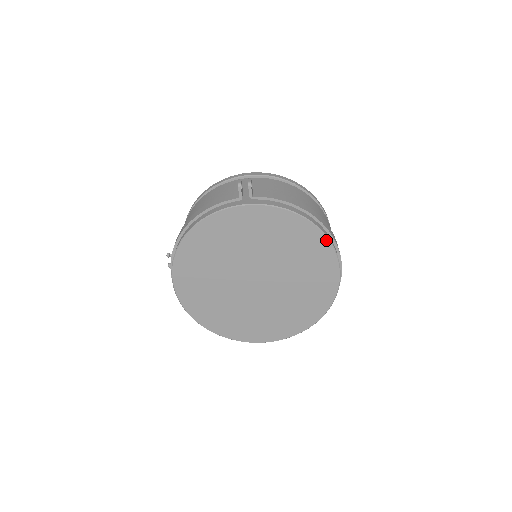
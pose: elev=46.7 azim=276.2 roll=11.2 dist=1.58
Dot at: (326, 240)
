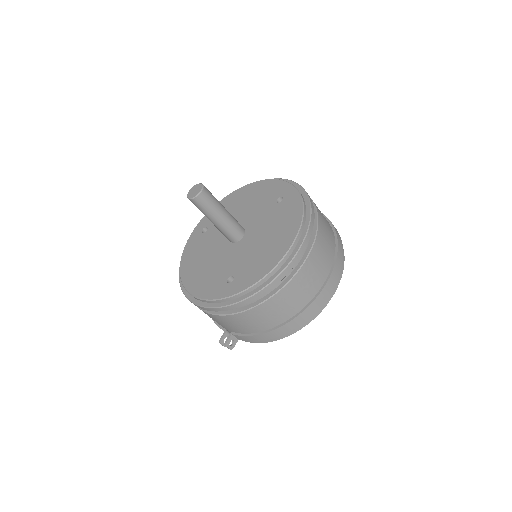
Dot at: (308, 322)
